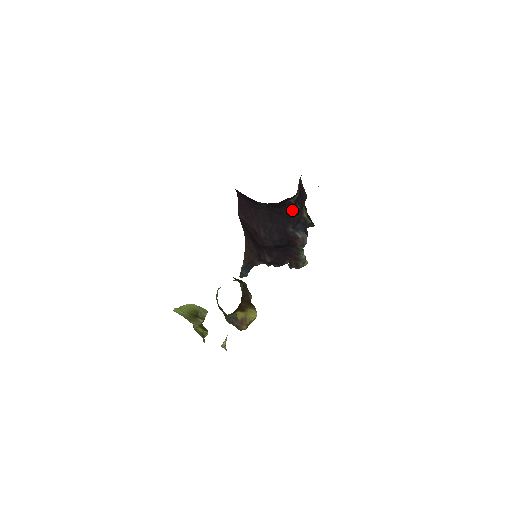
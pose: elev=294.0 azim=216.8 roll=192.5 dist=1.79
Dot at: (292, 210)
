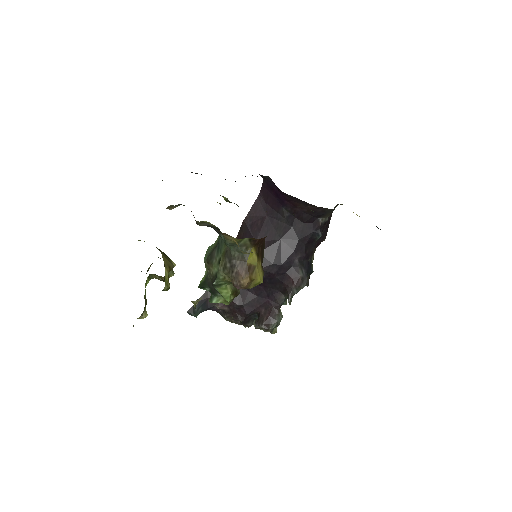
Dot at: (313, 234)
